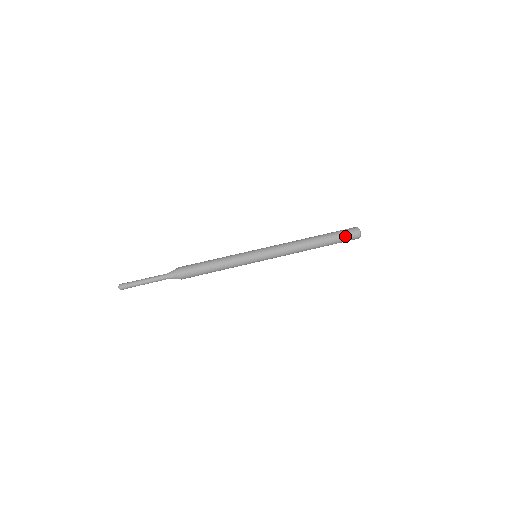
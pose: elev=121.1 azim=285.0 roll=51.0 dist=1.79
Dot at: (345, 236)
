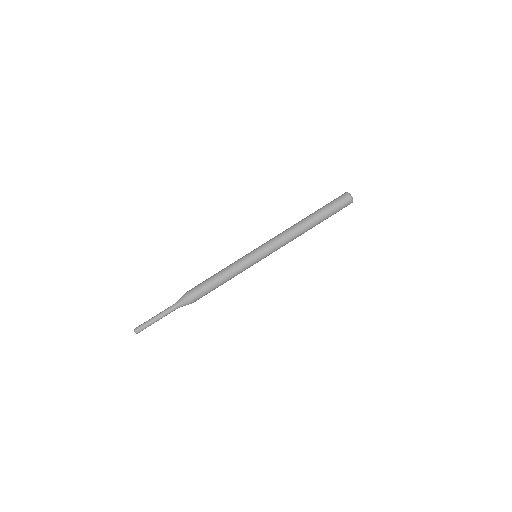
Dot at: (339, 209)
